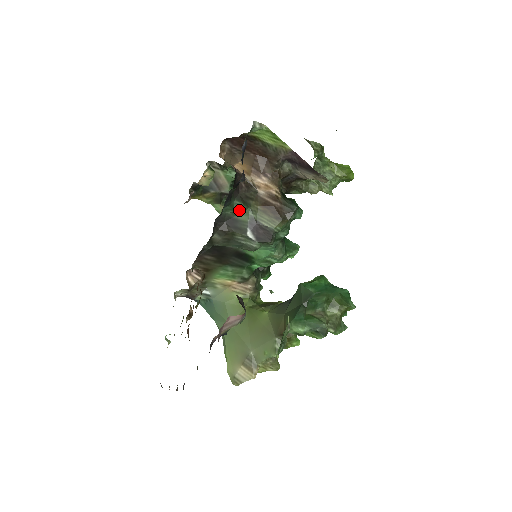
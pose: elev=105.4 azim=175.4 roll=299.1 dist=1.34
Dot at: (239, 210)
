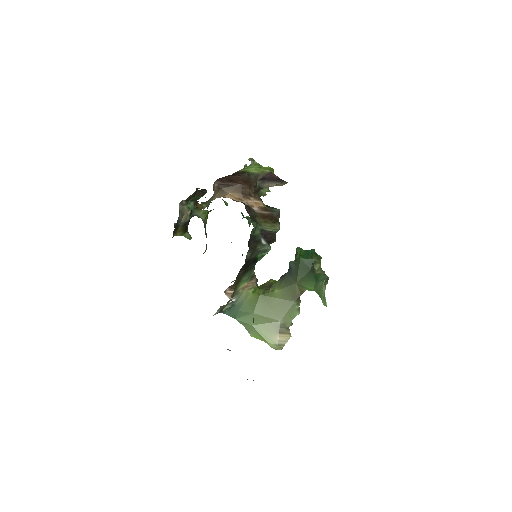
Dot at: (255, 228)
